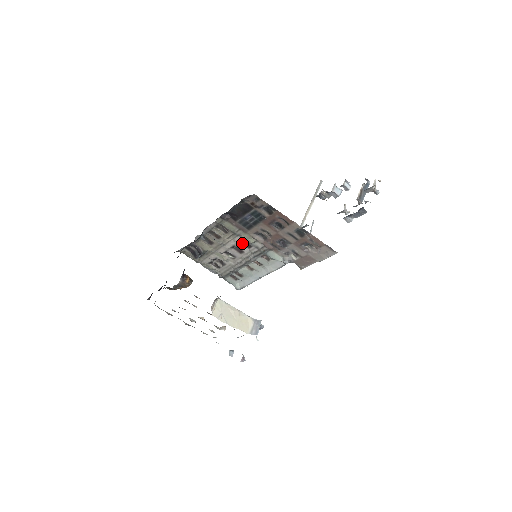
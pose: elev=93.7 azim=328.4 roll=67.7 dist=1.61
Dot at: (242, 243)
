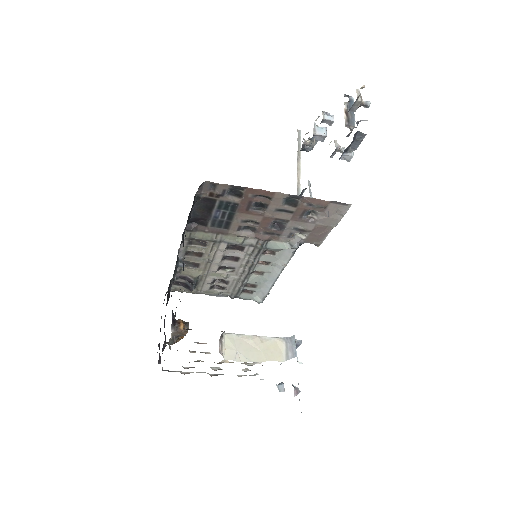
Dot at: (231, 248)
